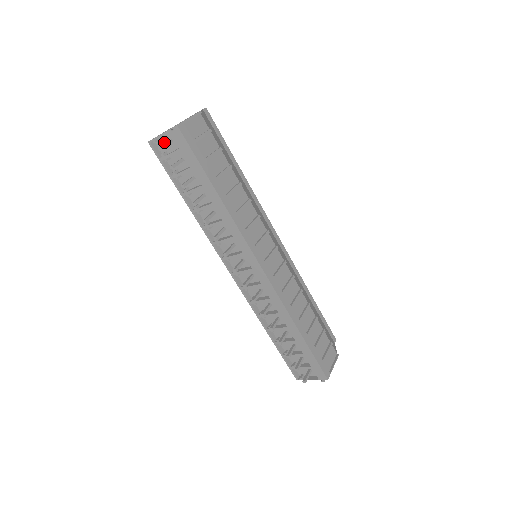
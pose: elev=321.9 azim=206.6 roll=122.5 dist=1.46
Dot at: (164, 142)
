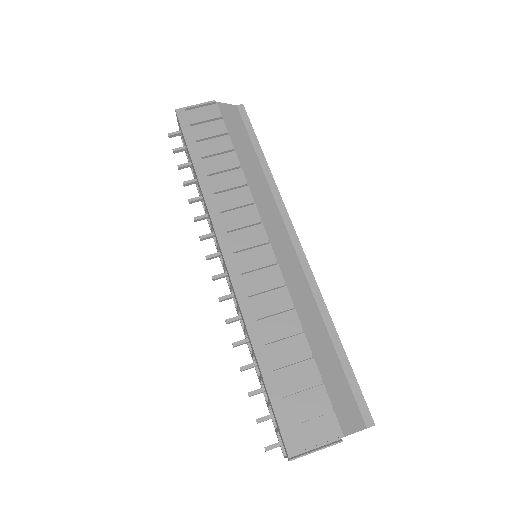
Dot at: occluded
